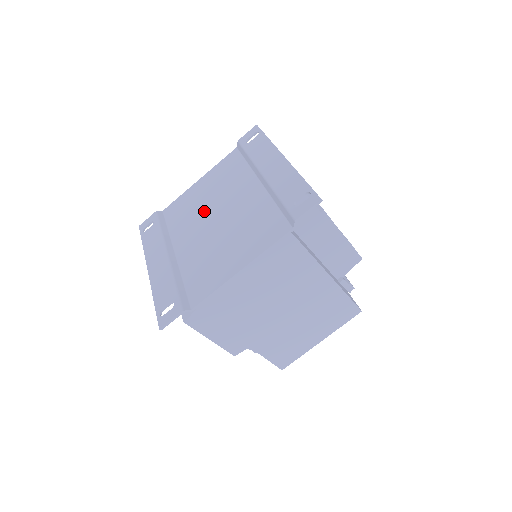
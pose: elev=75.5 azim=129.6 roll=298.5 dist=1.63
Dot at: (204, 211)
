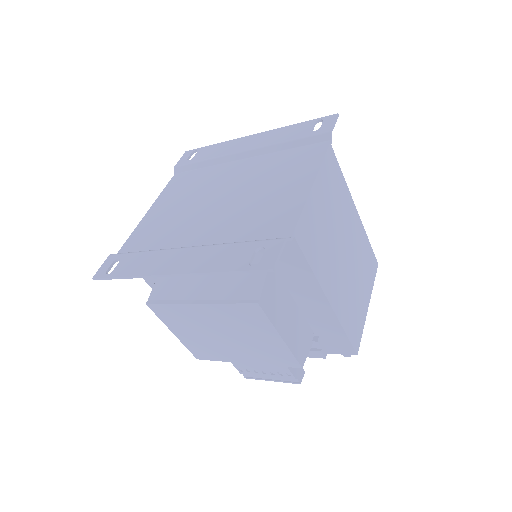
Dot at: (192, 209)
